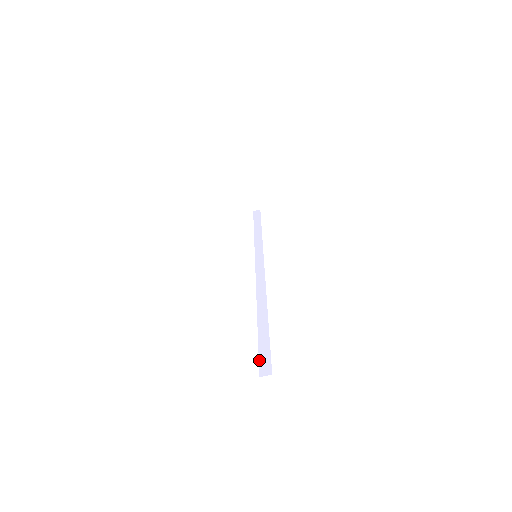
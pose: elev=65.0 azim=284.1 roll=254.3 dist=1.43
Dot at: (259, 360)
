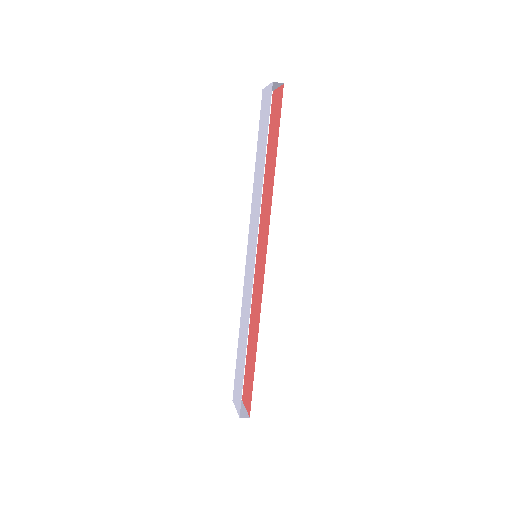
Dot at: (234, 384)
